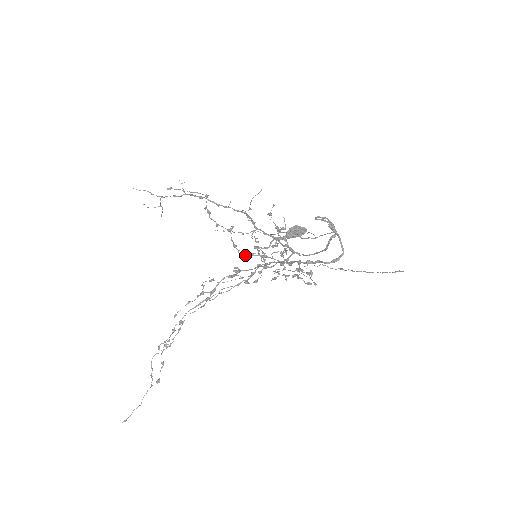
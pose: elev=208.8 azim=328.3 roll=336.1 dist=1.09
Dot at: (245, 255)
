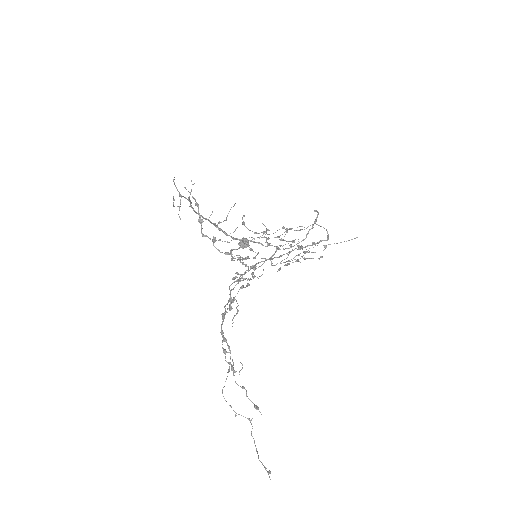
Dot at: (243, 258)
